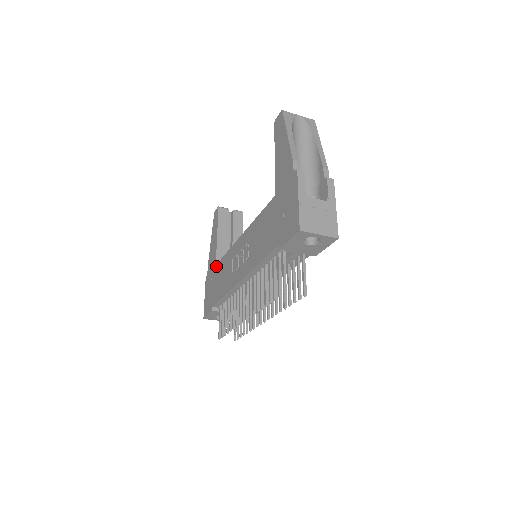
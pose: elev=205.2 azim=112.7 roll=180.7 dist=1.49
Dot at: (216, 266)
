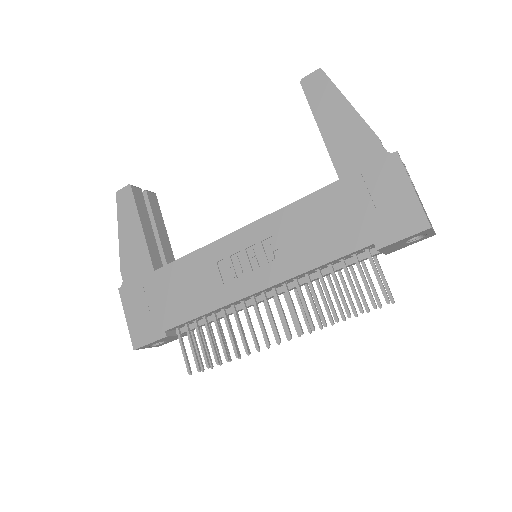
Dot at: (157, 272)
